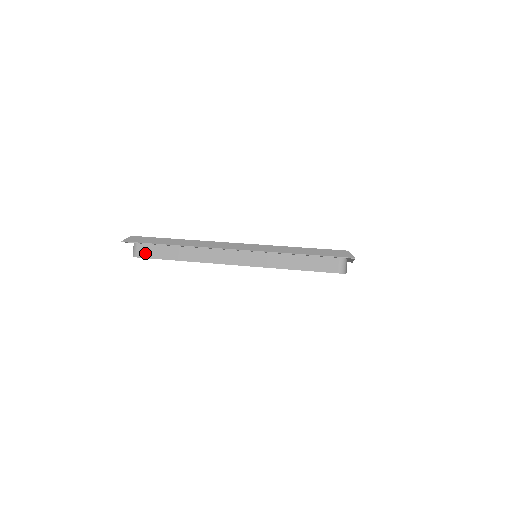
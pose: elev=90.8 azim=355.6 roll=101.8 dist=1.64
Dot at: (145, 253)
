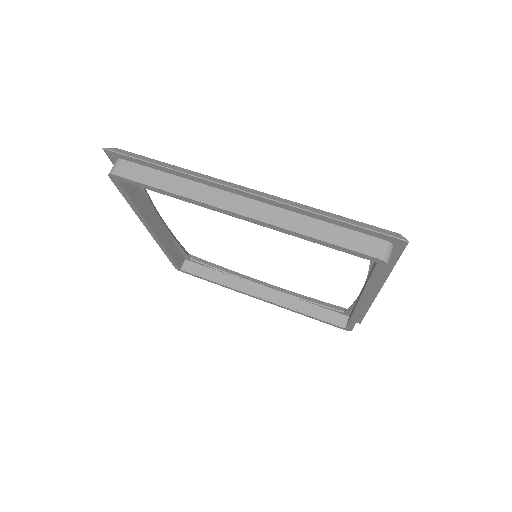
Dot at: (127, 172)
